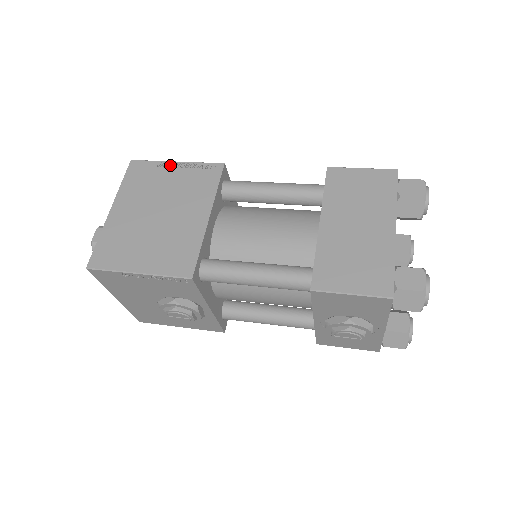
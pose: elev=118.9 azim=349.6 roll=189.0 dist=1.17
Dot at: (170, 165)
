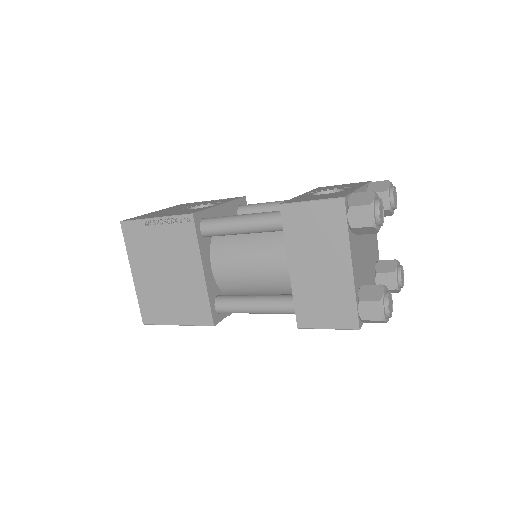
Dot at: (152, 223)
